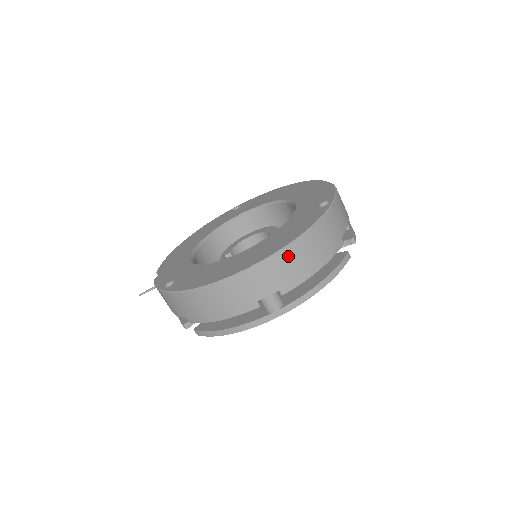
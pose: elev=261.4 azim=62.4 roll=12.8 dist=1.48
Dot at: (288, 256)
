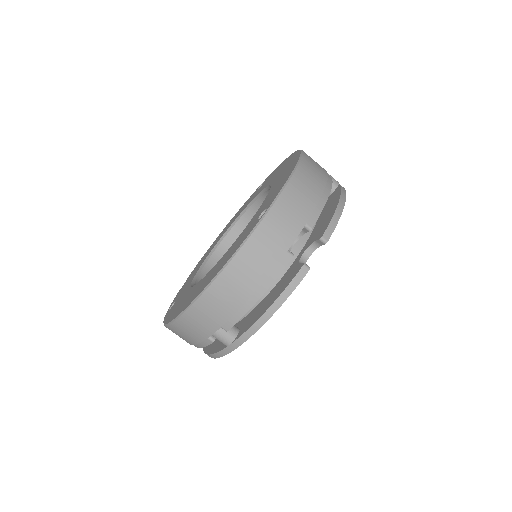
Dot at: (211, 297)
